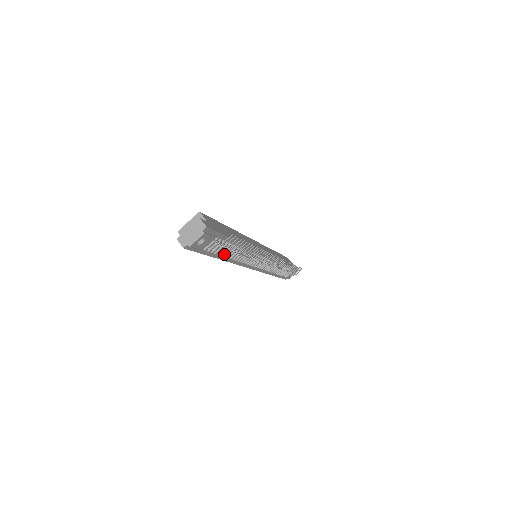
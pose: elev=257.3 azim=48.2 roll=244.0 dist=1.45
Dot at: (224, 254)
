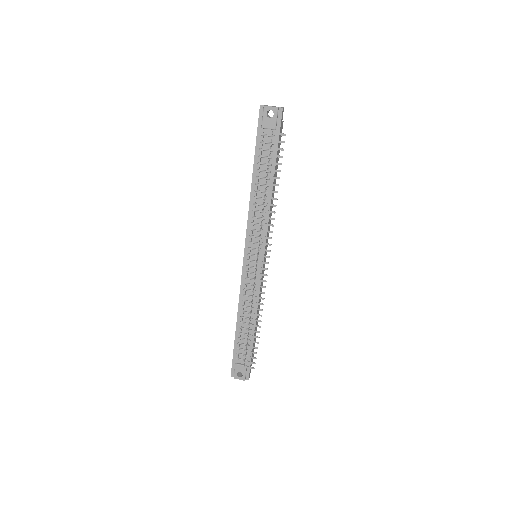
Dot at: (258, 175)
